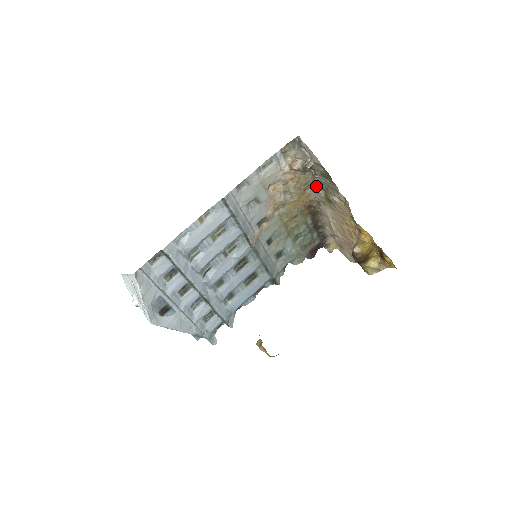
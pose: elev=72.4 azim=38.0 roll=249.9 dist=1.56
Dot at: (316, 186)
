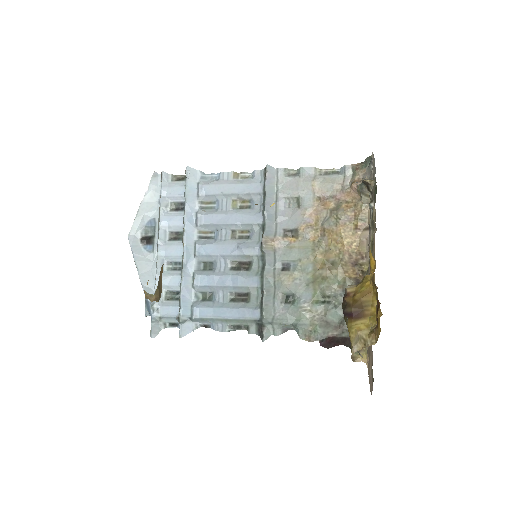
Dot at: (370, 226)
